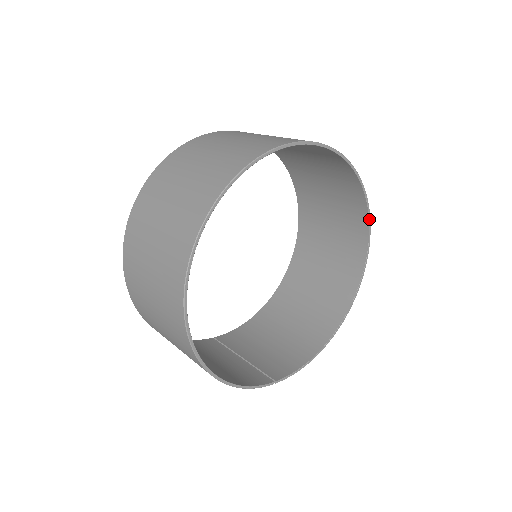
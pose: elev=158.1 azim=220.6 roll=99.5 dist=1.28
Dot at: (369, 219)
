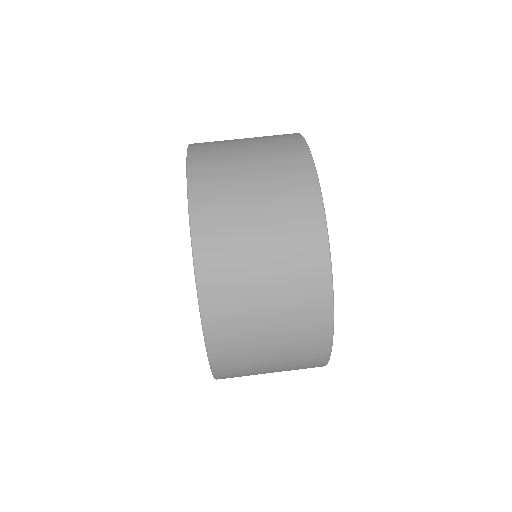
Dot at: occluded
